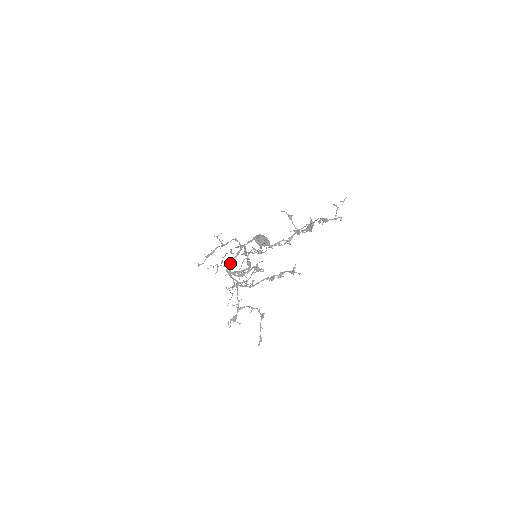
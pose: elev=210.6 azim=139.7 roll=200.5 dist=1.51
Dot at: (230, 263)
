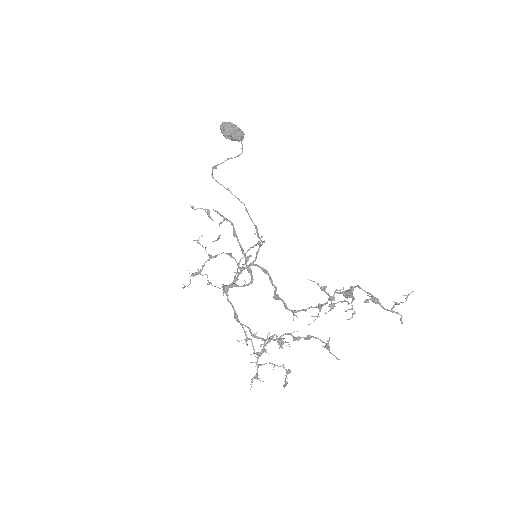
Dot at: (228, 287)
